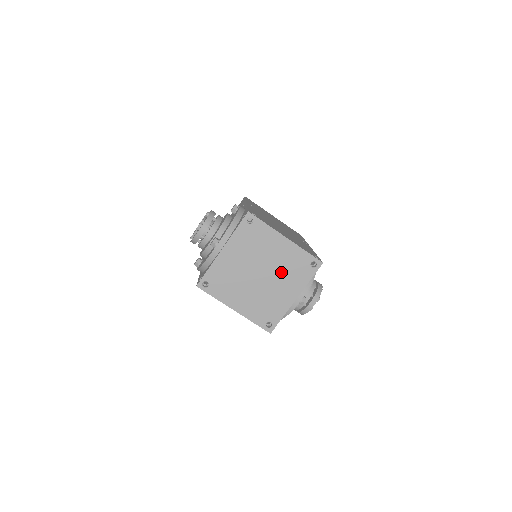
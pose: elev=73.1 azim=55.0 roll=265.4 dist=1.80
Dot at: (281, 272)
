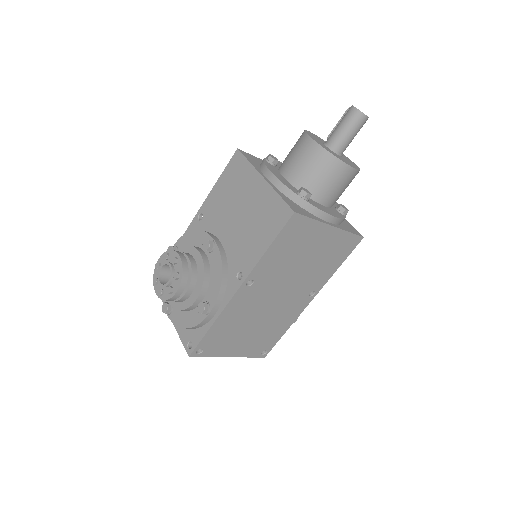
Dot at: occluded
